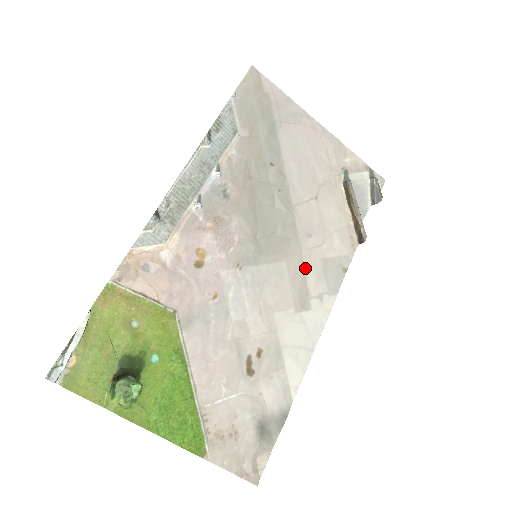
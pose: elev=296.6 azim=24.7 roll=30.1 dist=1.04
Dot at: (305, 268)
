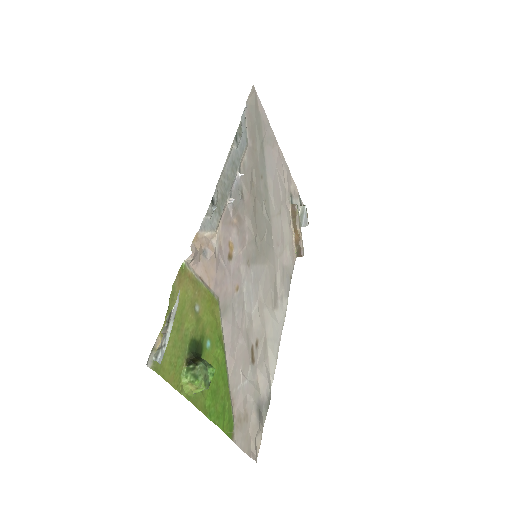
Dot at: (276, 272)
